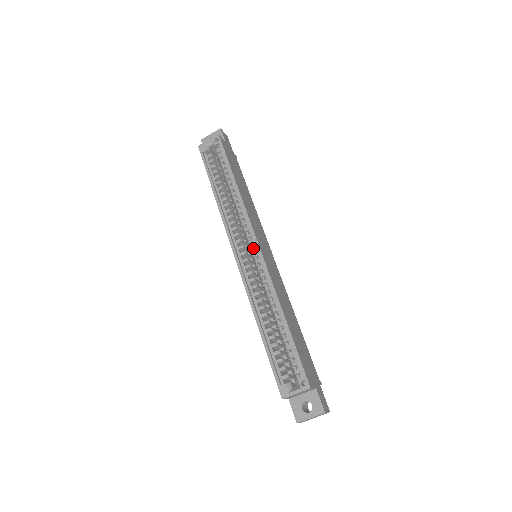
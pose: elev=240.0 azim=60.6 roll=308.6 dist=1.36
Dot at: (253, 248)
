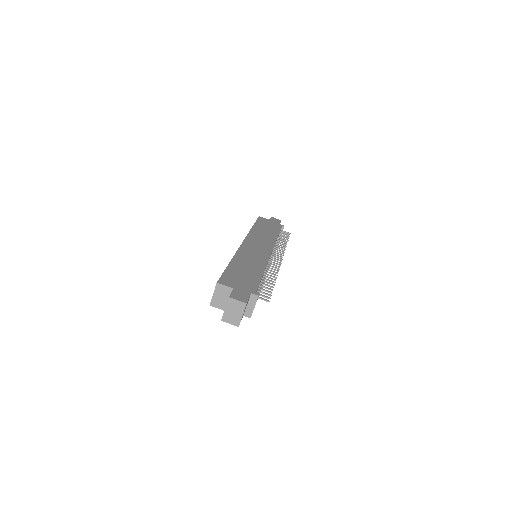
Dot at: occluded
